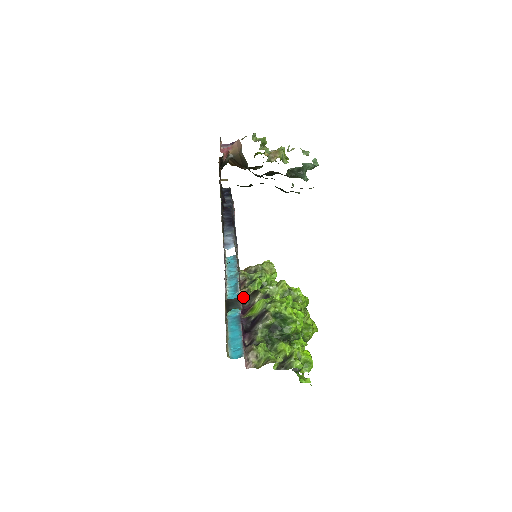
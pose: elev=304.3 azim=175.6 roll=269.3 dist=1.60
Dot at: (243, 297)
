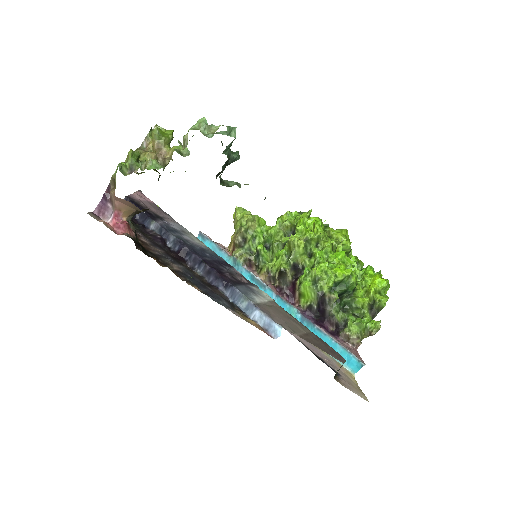
Dot at: (270, 280)
